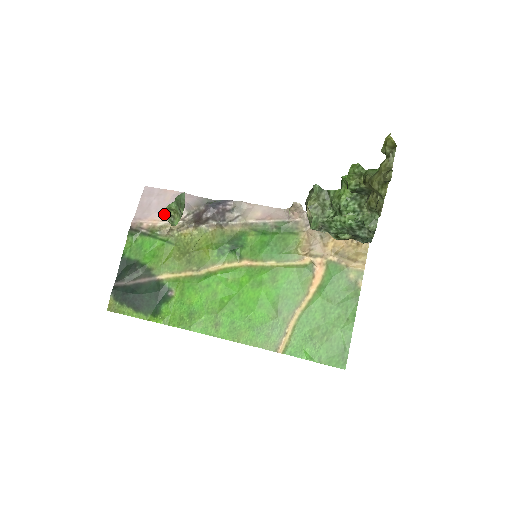
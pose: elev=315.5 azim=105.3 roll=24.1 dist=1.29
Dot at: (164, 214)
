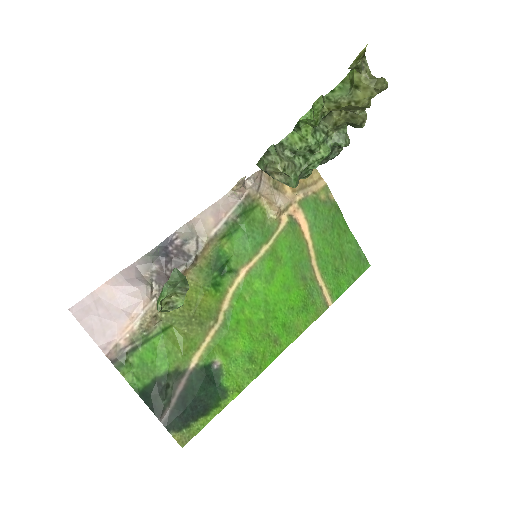
Dot at: (161, 309)
